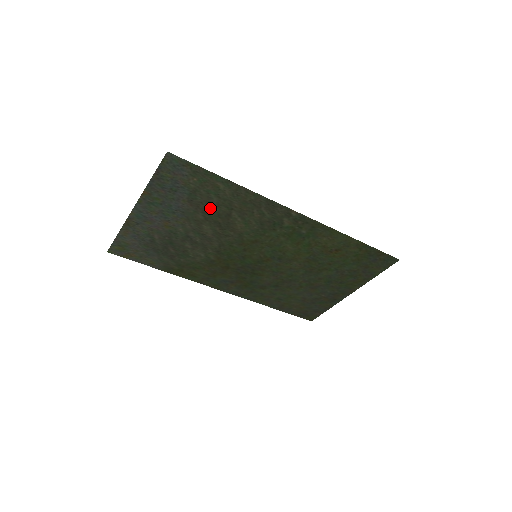
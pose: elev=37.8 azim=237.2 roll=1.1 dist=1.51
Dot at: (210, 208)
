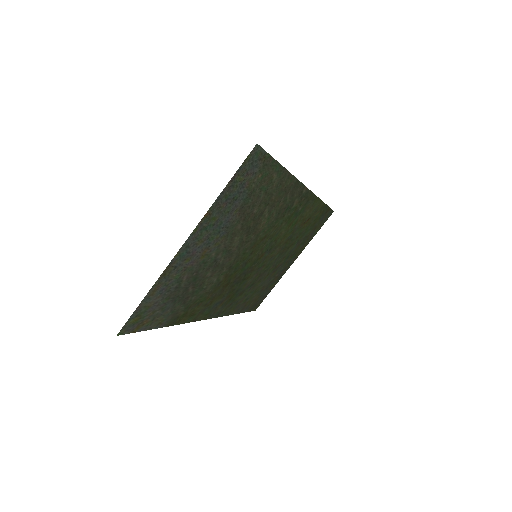
Dot at: (252, 211)
